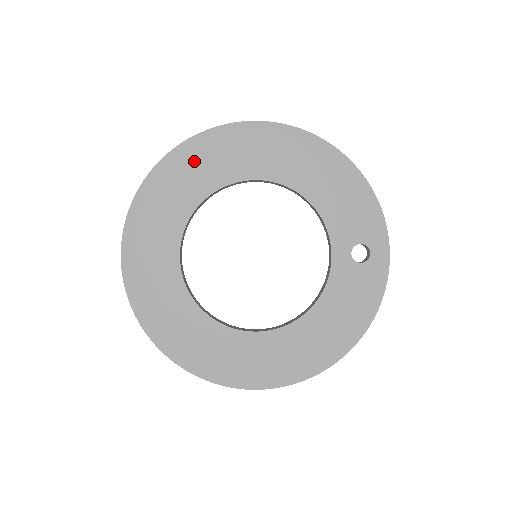
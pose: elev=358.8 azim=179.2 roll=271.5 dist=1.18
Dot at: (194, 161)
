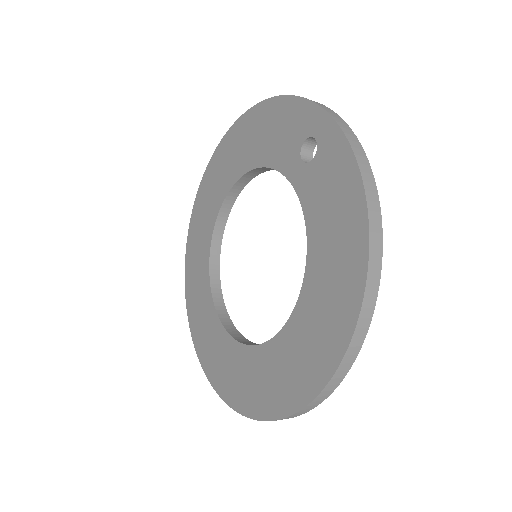
Dot at: (196, 236)
